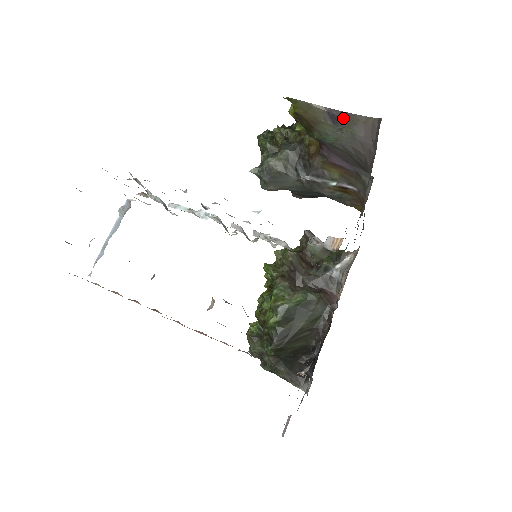
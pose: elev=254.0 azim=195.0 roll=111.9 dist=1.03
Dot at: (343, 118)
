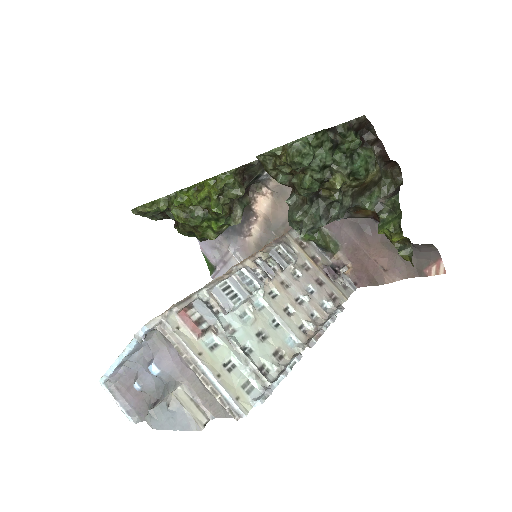
Dot at: occluded
